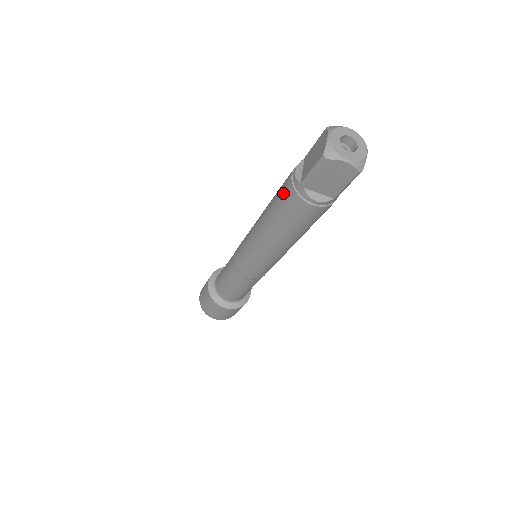
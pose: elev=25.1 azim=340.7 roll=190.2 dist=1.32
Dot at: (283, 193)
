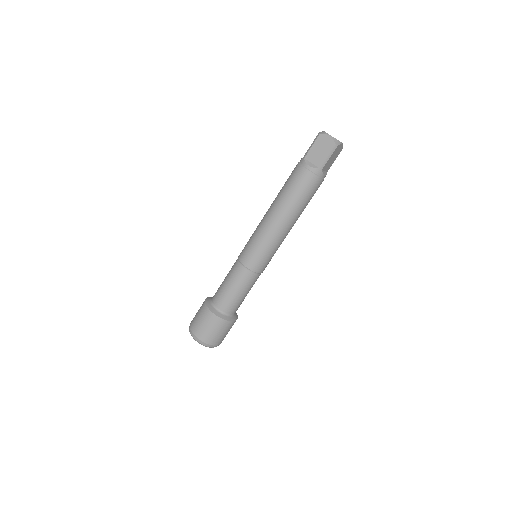
Dot at: (291, 173)
